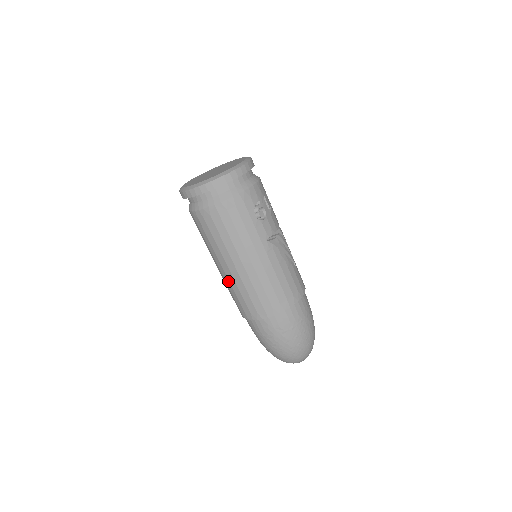
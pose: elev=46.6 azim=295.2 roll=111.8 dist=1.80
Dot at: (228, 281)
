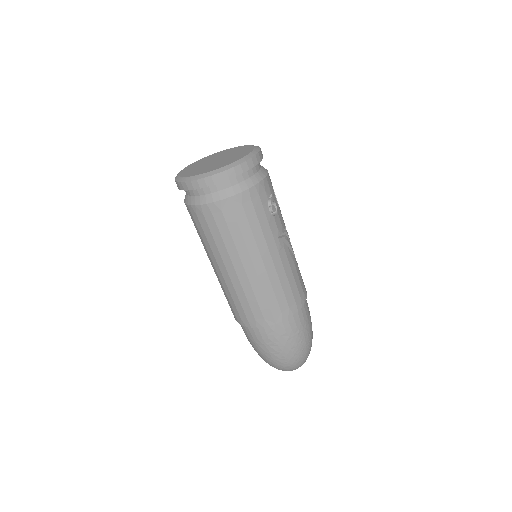
Dot at: (231, 285)
